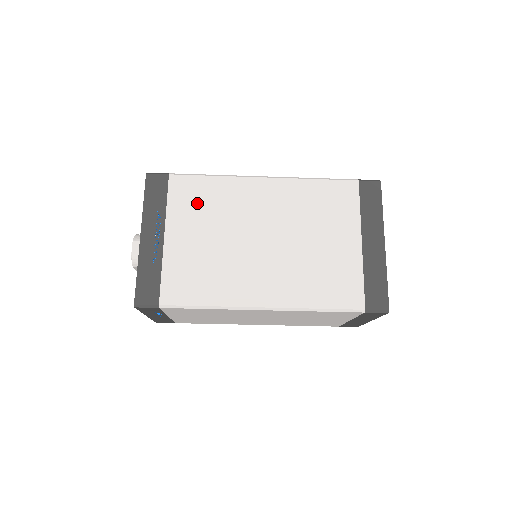
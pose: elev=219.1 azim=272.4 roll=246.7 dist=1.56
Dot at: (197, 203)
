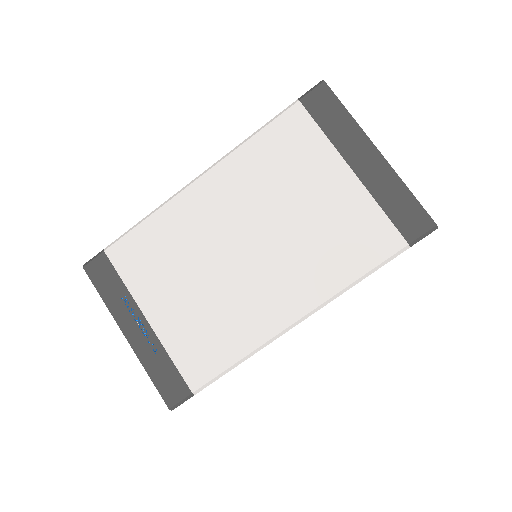
Dot at: (152, 260)
